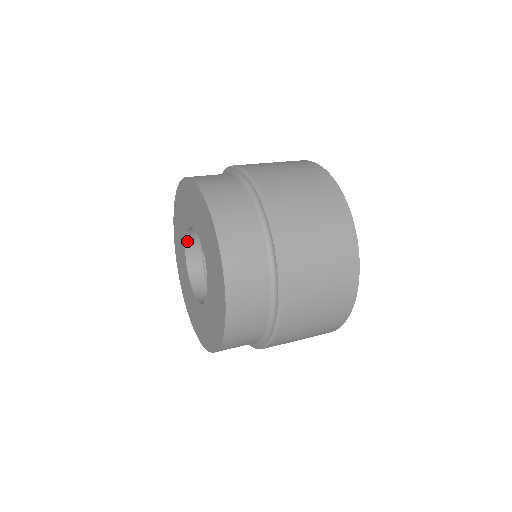
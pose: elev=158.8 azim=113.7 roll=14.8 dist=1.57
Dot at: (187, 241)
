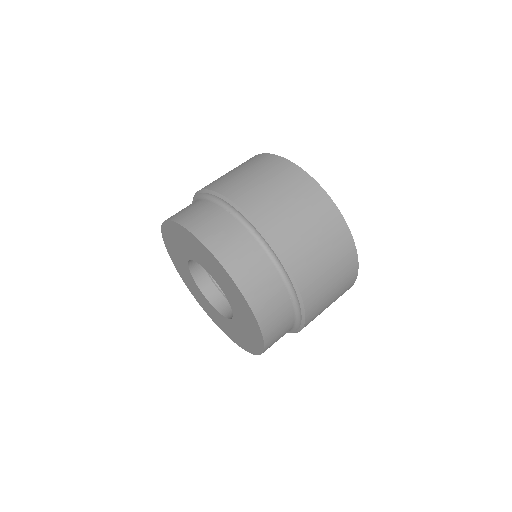
Dot at: occluded
